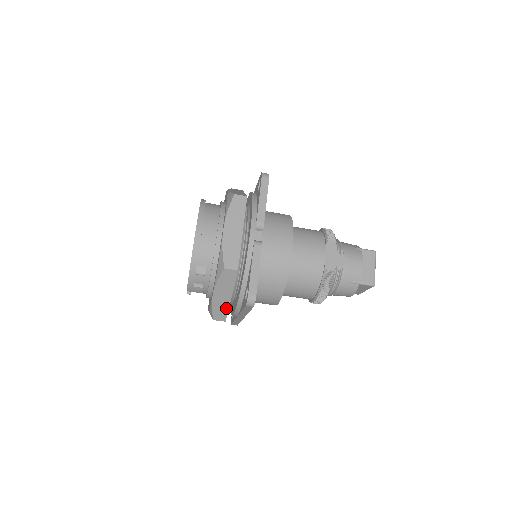
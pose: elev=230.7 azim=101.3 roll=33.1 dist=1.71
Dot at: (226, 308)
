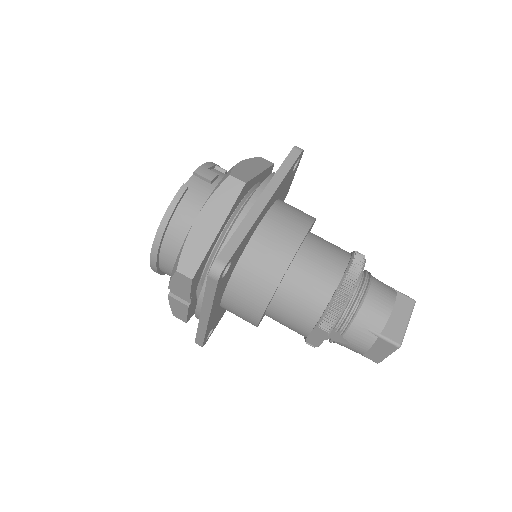
Dot at: (251, 175)
